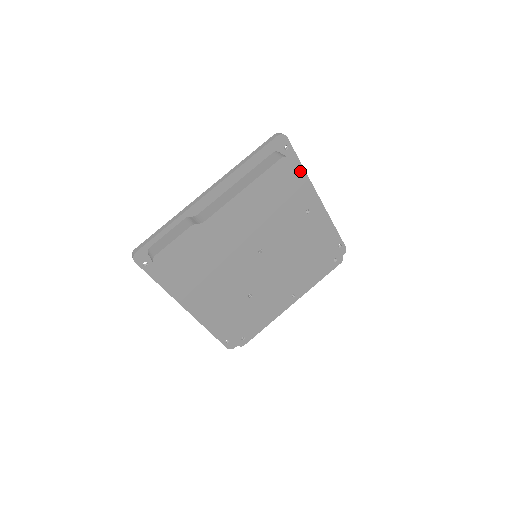
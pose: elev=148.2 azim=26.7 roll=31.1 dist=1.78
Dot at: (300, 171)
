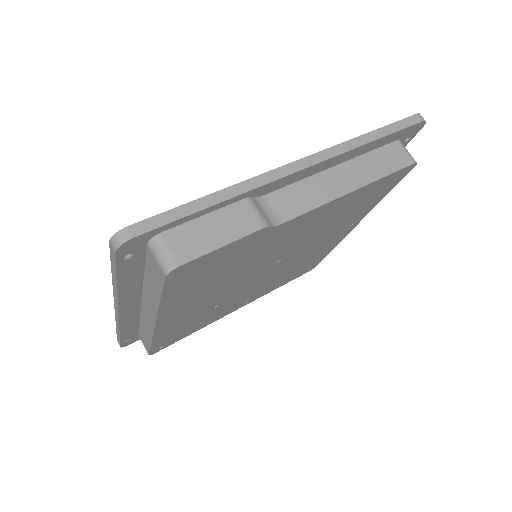
Dot at: occluded
